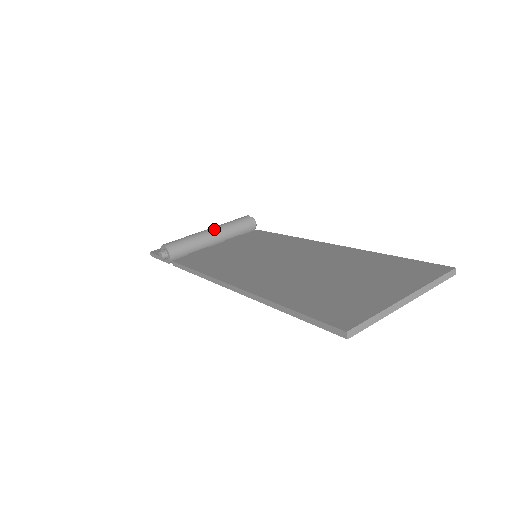
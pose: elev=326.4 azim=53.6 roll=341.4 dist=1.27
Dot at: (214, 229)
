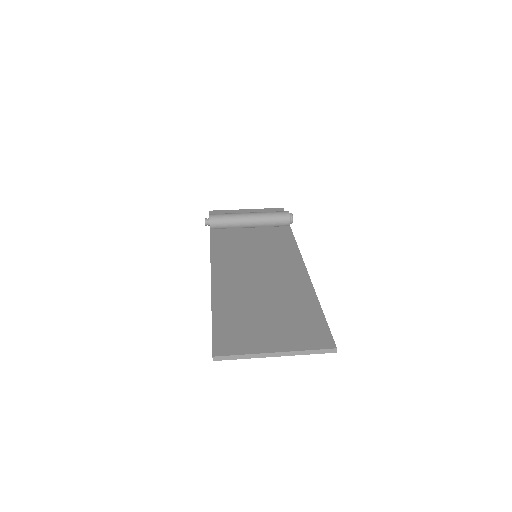
Dot at: (253, 215)
